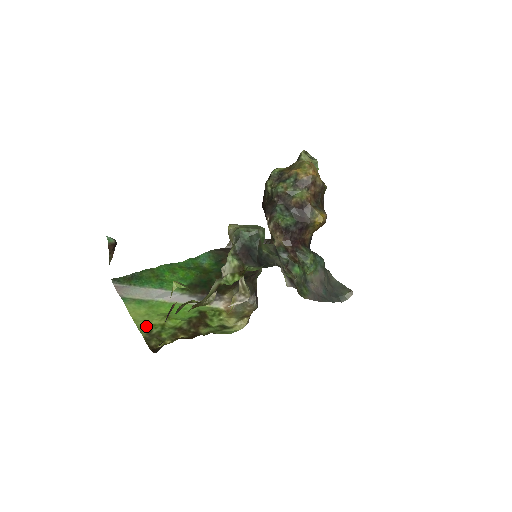
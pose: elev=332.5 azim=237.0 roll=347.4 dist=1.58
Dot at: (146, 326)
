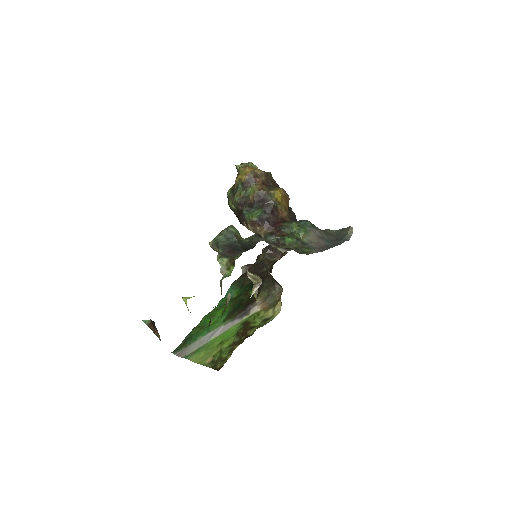
Dot at: (209, 360)
